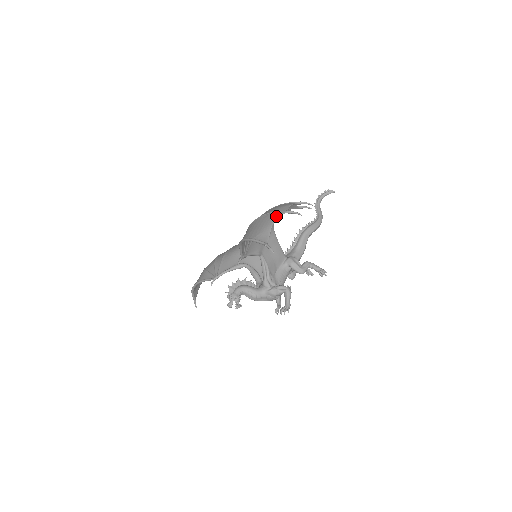
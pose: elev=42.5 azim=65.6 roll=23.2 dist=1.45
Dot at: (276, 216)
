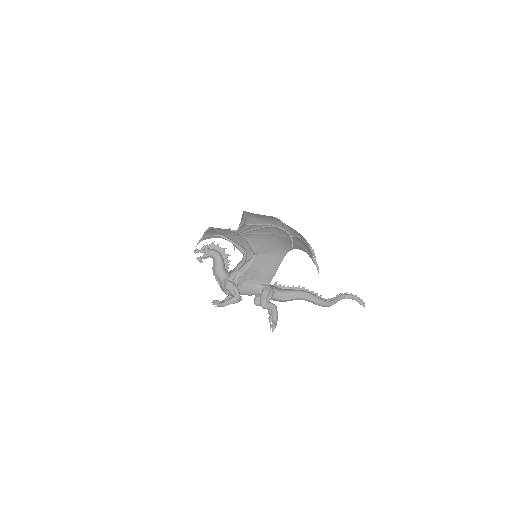
Dot at: (279, 225)
